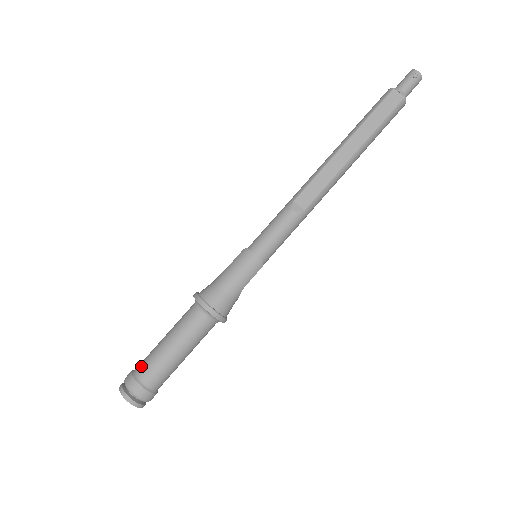
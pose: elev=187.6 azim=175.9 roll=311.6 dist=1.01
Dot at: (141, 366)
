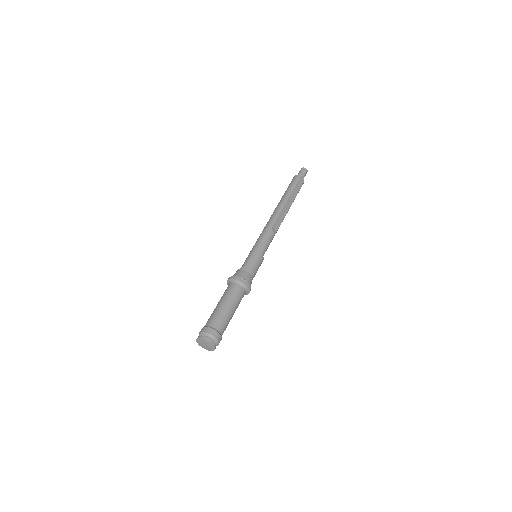
Dot at: (216, 323)
